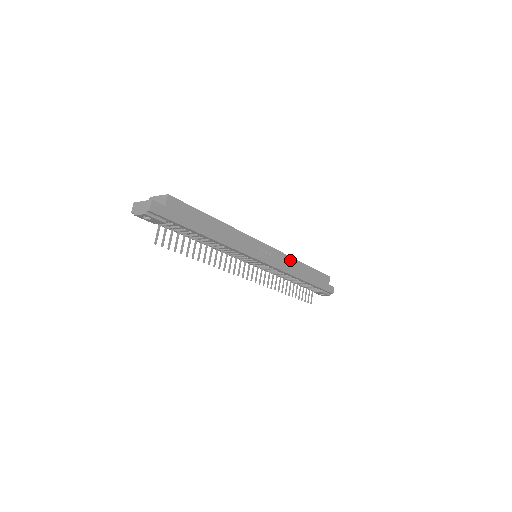
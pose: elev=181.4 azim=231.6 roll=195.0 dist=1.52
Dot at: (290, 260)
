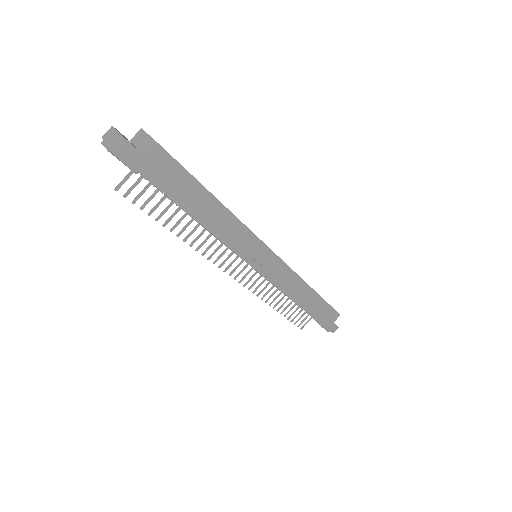
Dot at: (297, 280)
